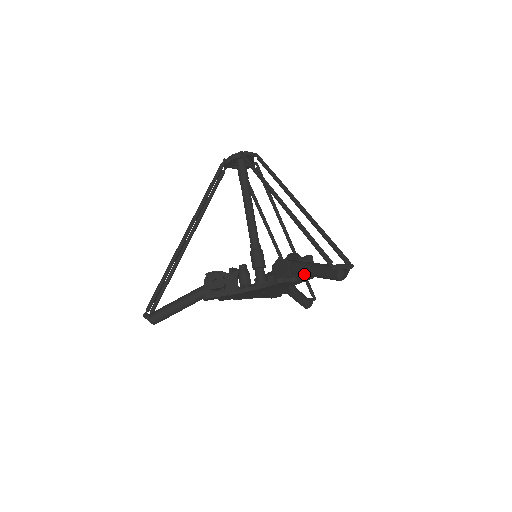
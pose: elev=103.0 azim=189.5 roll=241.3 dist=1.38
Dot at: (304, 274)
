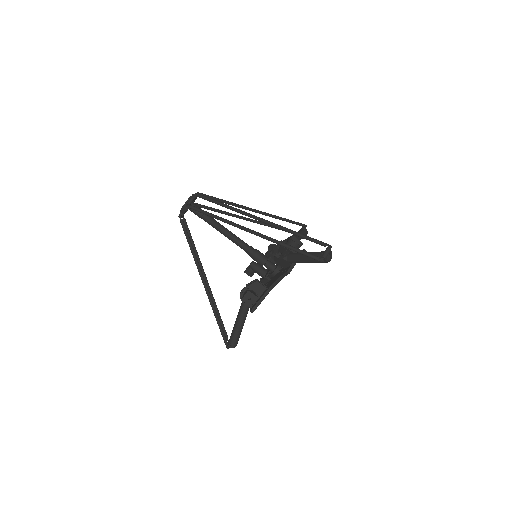
Dot at: occluded
